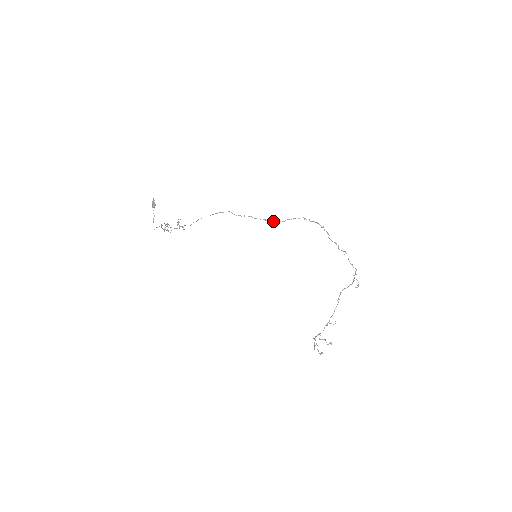
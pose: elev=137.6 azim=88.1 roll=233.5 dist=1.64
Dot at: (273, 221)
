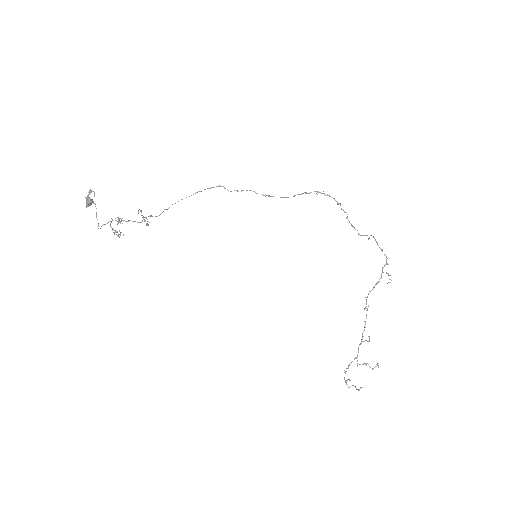
Dot at: occluded
